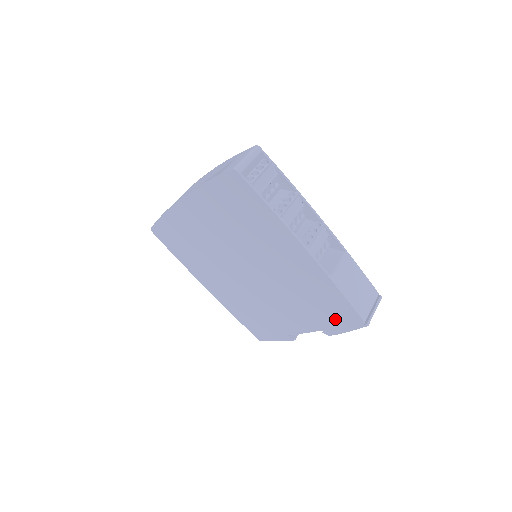
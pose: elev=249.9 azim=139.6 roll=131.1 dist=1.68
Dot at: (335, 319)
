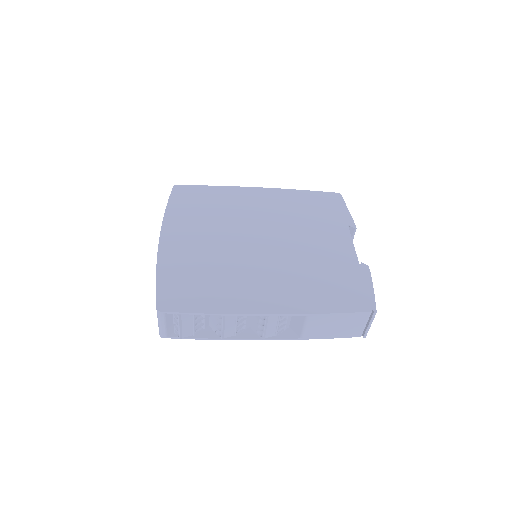
Dot at: occluded
